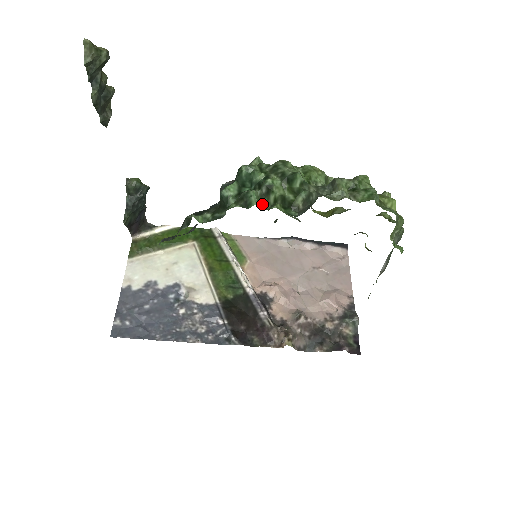
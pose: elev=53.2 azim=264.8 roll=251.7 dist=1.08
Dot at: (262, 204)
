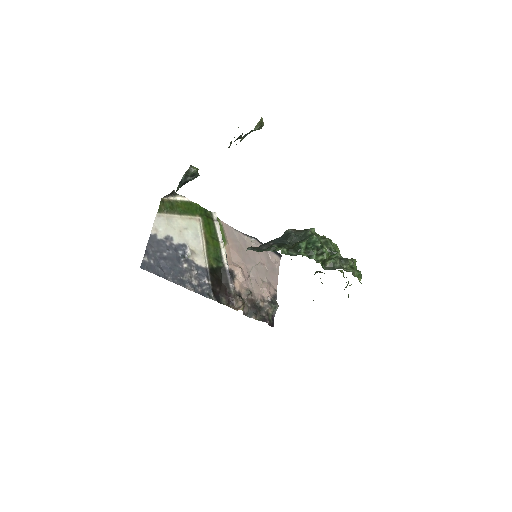
Dot at: occluded
